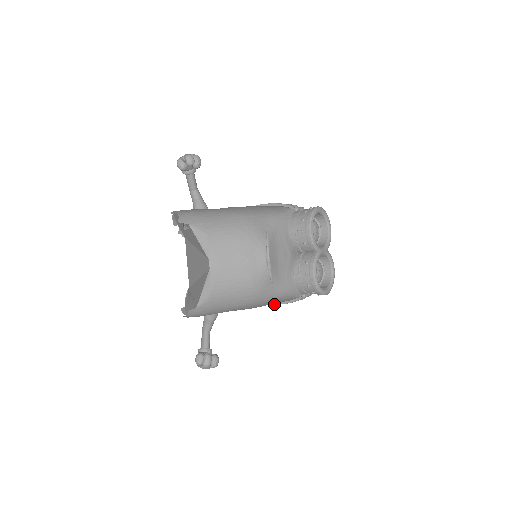
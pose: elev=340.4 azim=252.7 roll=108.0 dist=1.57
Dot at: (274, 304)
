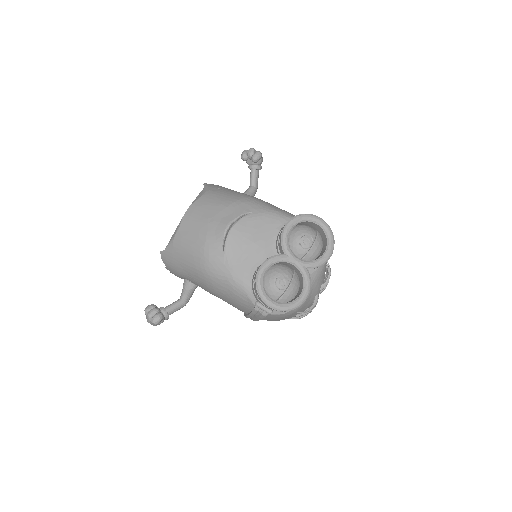
Dot at: (246, 315)
